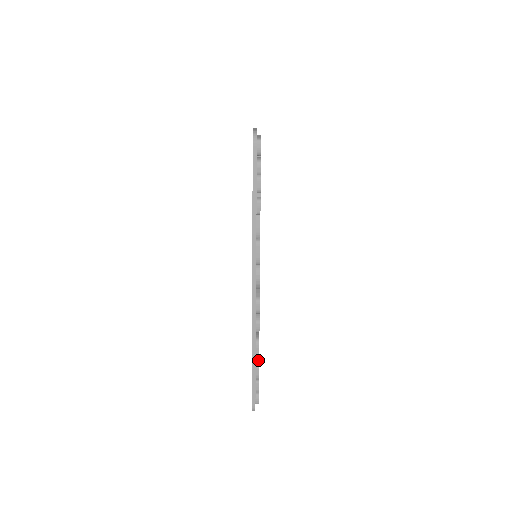
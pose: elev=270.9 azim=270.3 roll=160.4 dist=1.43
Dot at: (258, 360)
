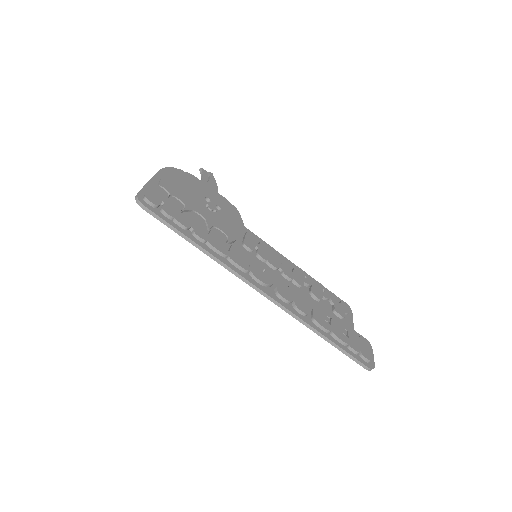
Dot at: (332, 333)
